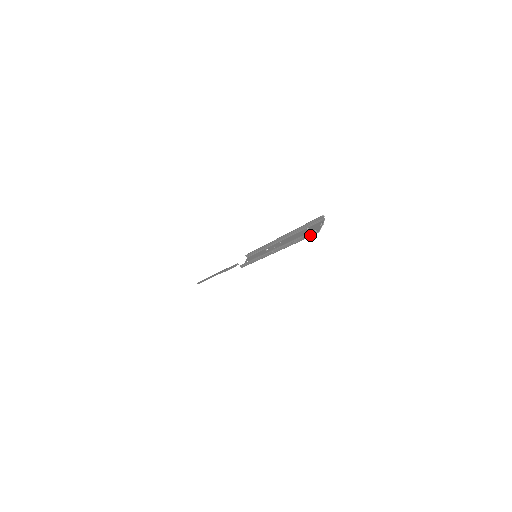
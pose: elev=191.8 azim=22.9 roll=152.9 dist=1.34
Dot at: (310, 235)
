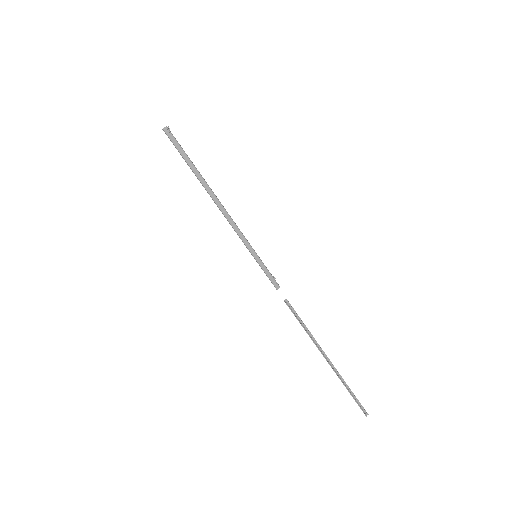
Dot at: (173, 140)
